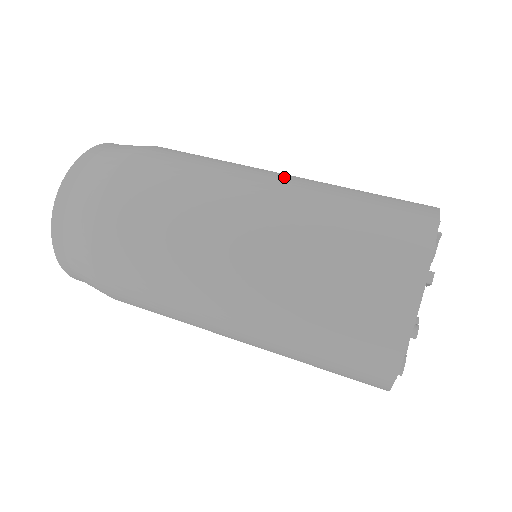
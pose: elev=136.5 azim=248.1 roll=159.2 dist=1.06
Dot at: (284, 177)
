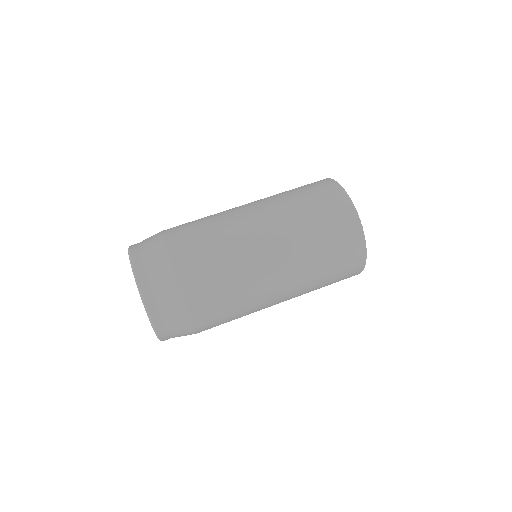
Dot at: (262, 216)
